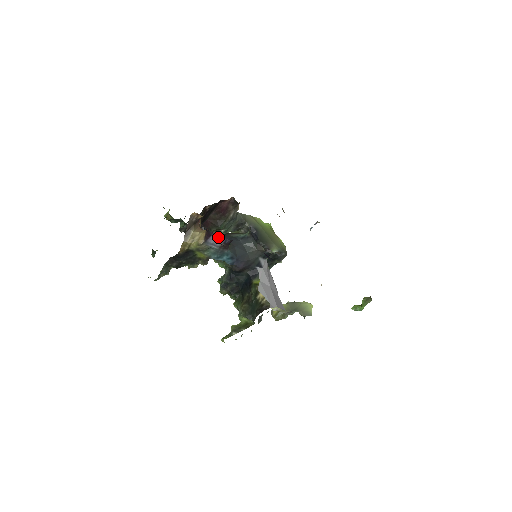
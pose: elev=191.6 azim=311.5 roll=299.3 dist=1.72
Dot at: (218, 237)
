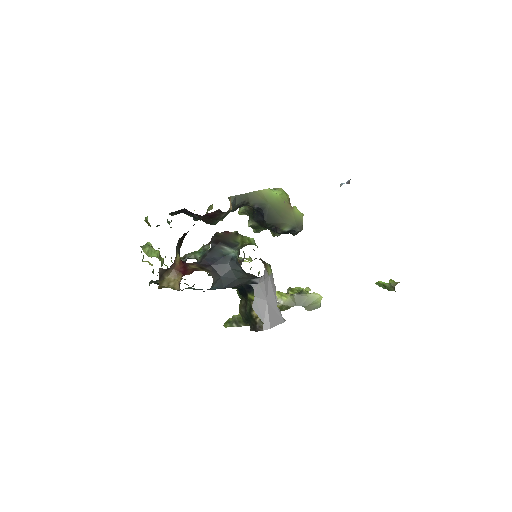
Dot at: occluded
